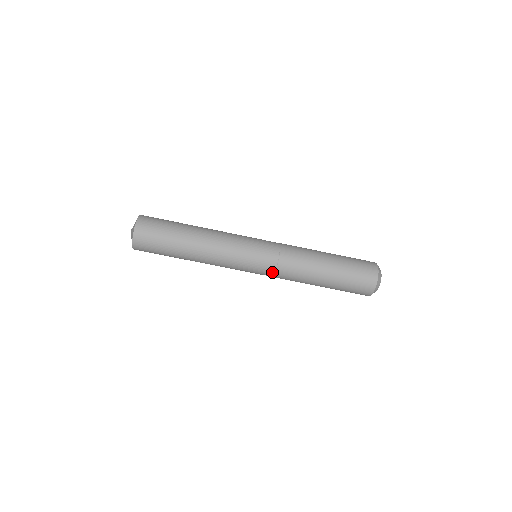
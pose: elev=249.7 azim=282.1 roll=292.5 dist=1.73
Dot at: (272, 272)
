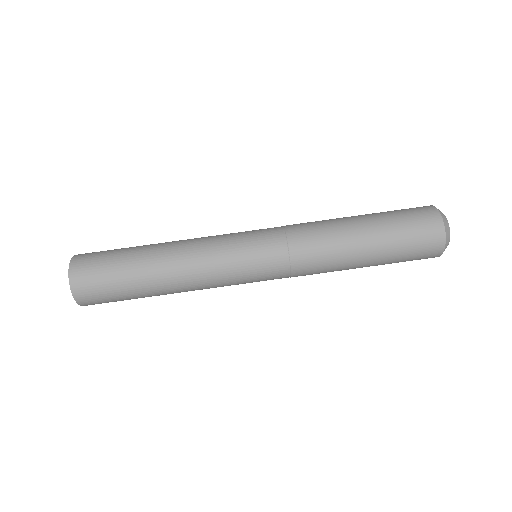
Dot at: (284, 255)
